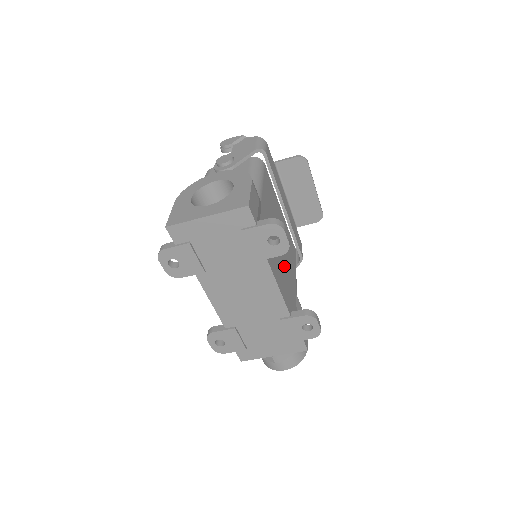
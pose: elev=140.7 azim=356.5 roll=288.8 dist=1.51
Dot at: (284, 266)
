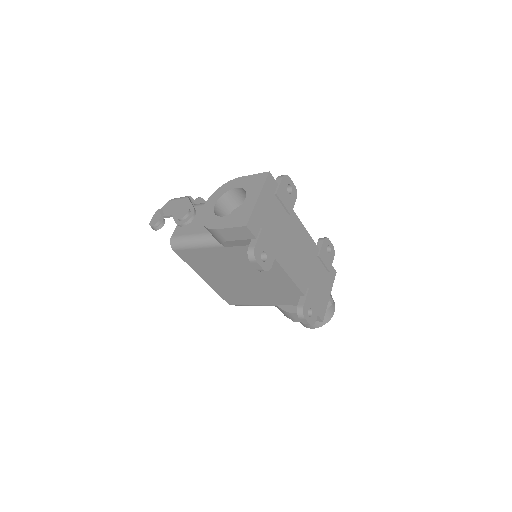
Dot at: occluded
